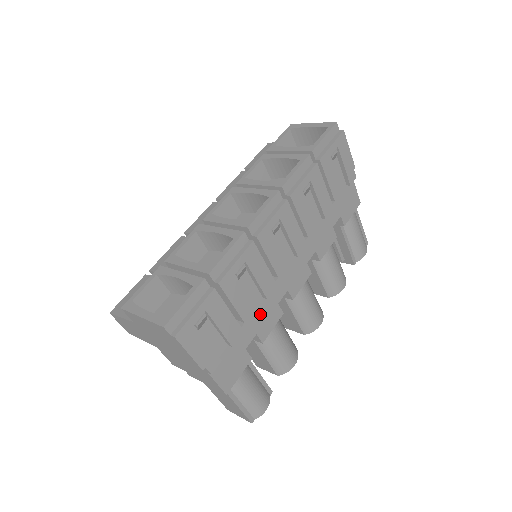
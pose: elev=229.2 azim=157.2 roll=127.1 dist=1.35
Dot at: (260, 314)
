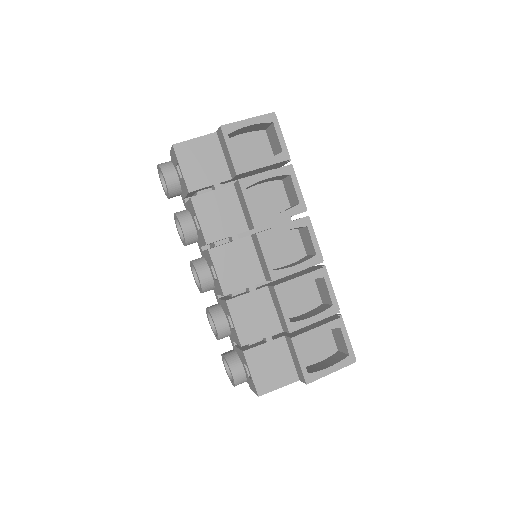
Dot at: occluded
